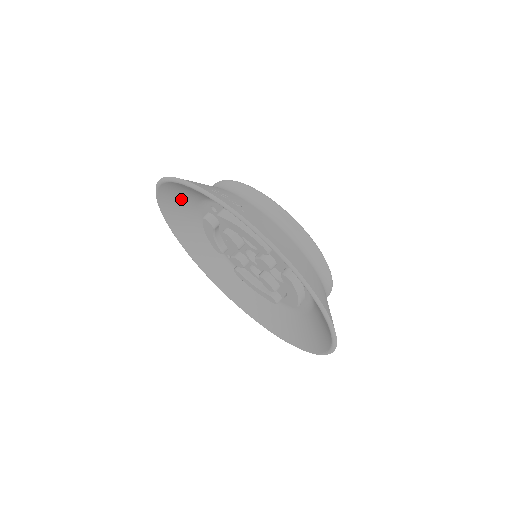
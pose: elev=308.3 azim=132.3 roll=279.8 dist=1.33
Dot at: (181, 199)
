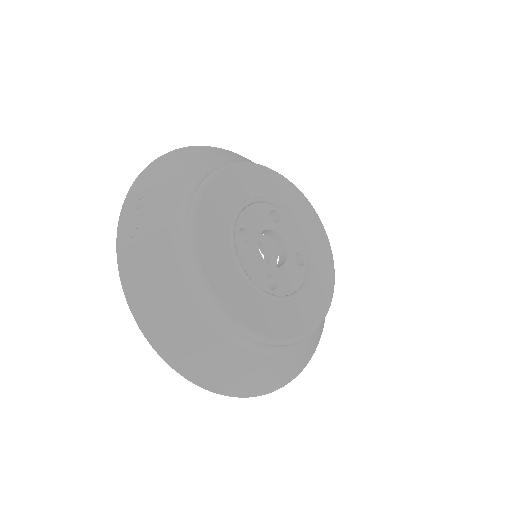
Dot at: occluded
